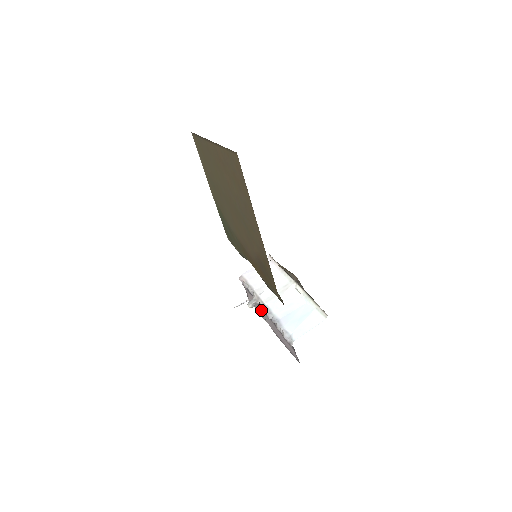
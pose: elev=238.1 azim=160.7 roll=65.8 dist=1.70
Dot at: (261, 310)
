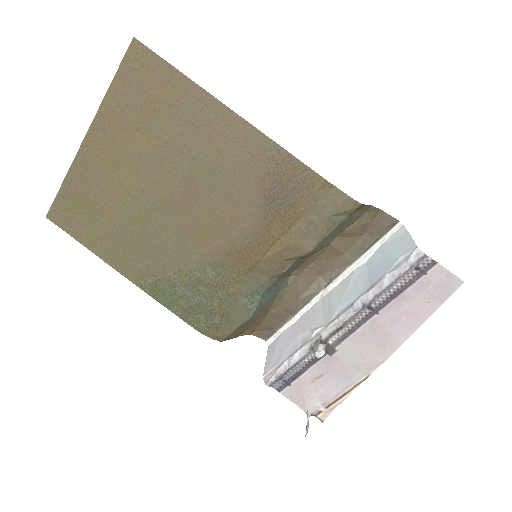
Dot at: (338, 357)
